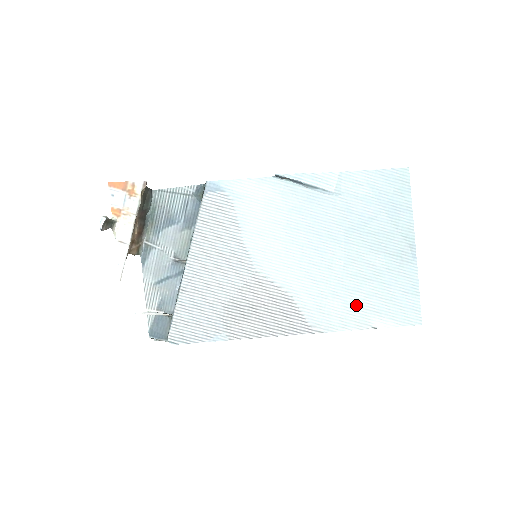
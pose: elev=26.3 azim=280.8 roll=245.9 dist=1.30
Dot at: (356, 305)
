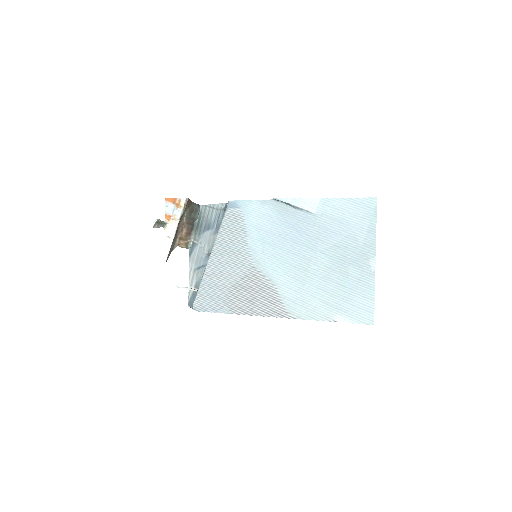
Dot at: (323, 301)
